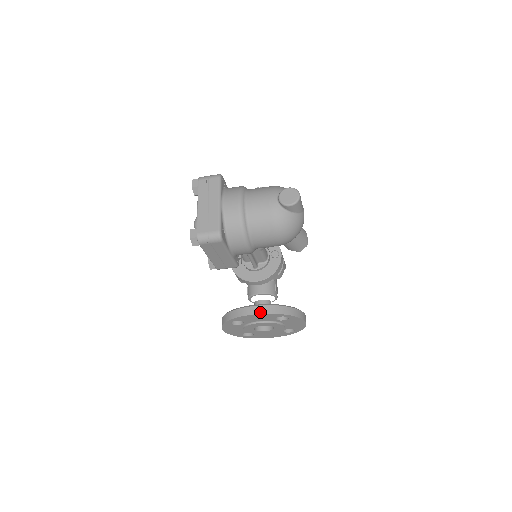
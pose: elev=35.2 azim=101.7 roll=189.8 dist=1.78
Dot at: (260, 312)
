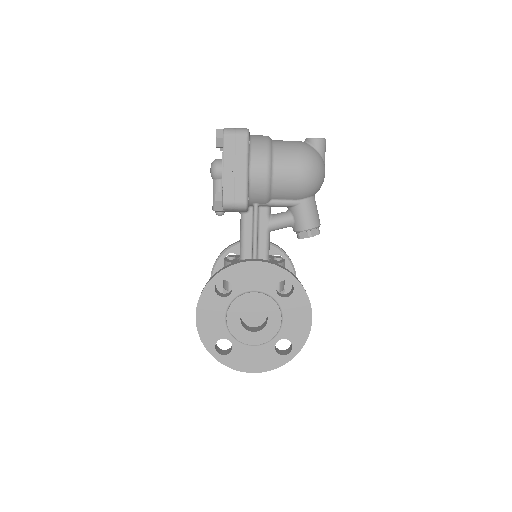
Dot at: (261, 261)
